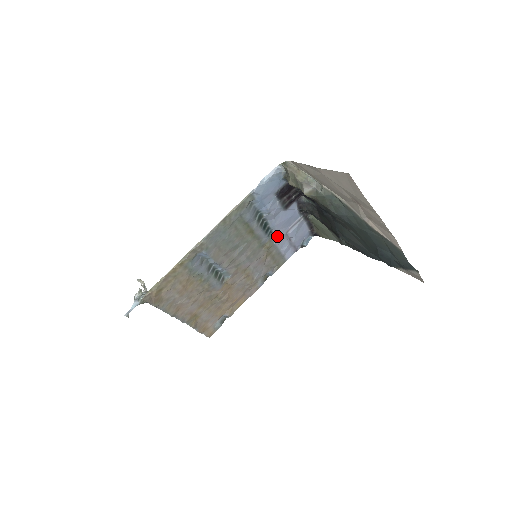
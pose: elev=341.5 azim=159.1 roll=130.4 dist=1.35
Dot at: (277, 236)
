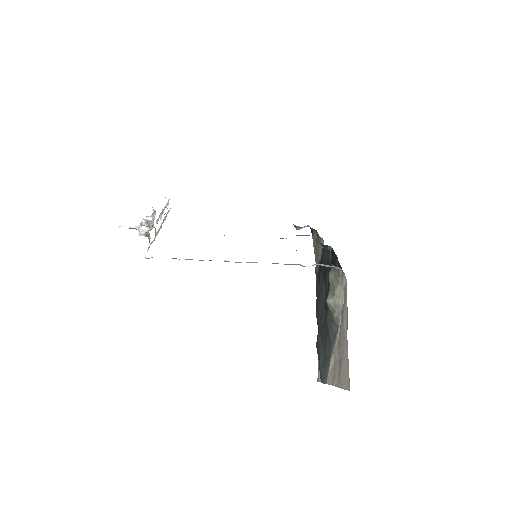
Dot at: occluded
